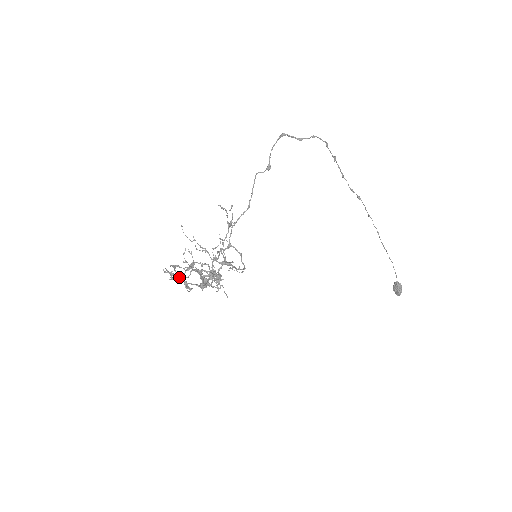
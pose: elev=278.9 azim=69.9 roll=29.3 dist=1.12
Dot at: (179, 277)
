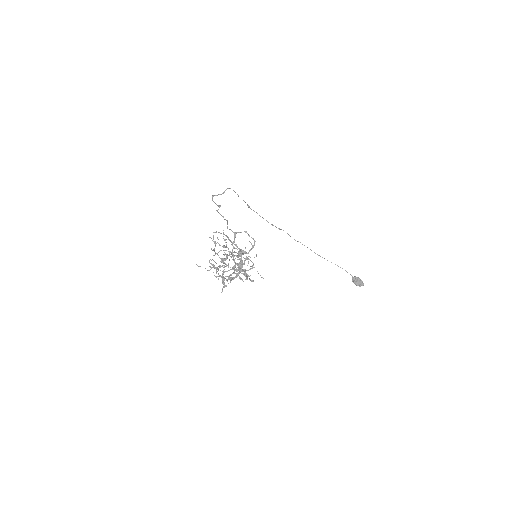
Dot at: occluded
